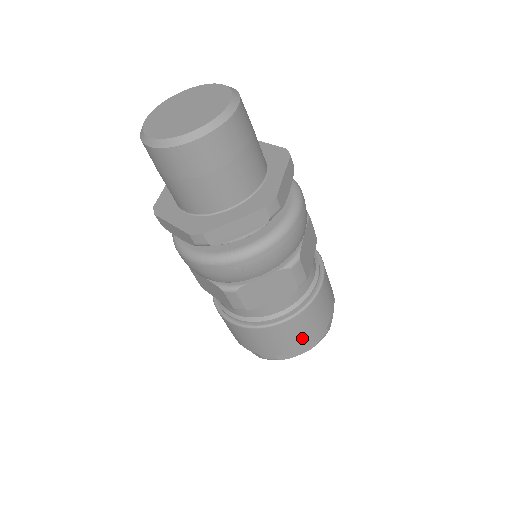
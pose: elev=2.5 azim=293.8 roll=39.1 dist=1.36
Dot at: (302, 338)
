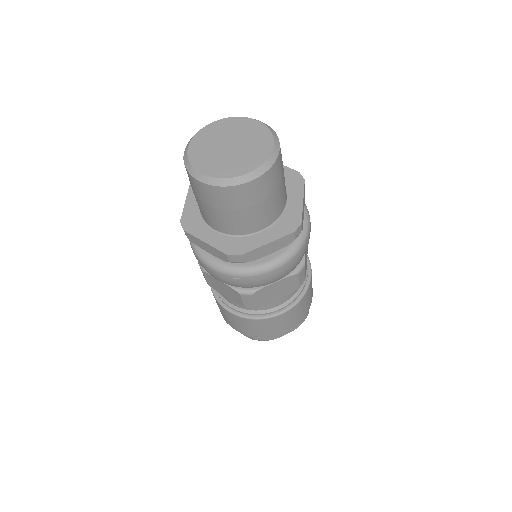
Dot at: (292, 323)
